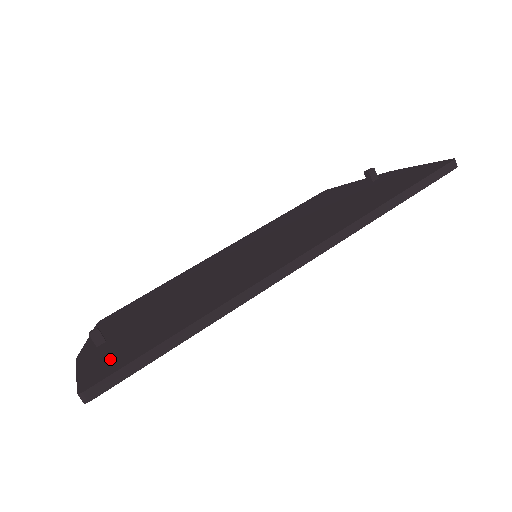
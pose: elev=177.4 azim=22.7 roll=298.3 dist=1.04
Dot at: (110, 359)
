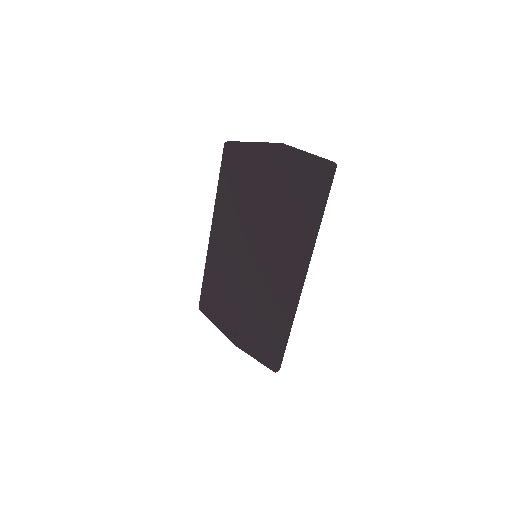
Dot at: (264, 352)
